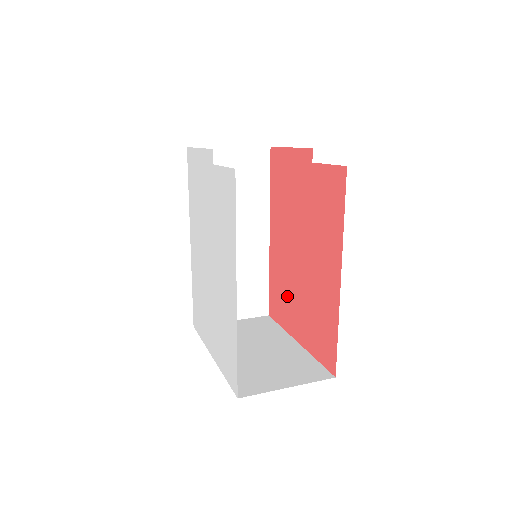
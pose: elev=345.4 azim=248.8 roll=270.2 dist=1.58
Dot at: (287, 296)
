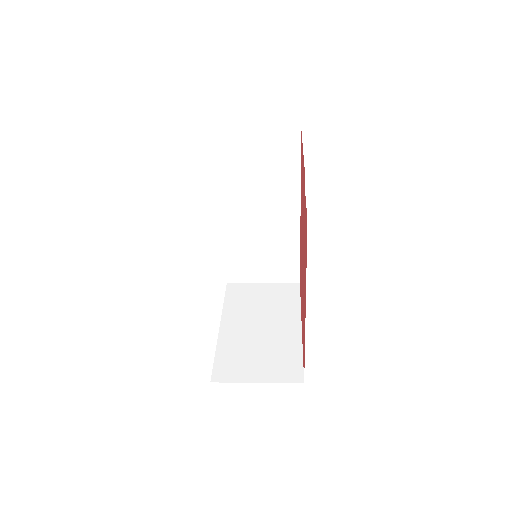
Dot at: (301, 283)
